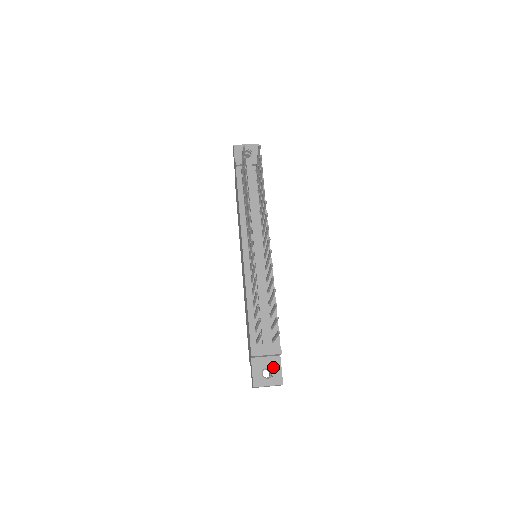
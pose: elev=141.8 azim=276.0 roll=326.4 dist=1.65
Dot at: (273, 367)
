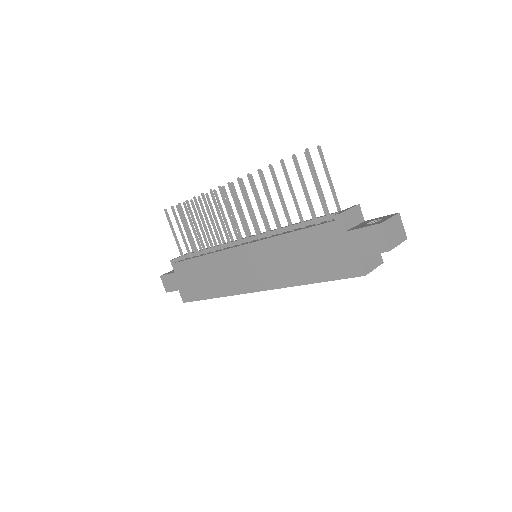
Dot at: (372, 221)
